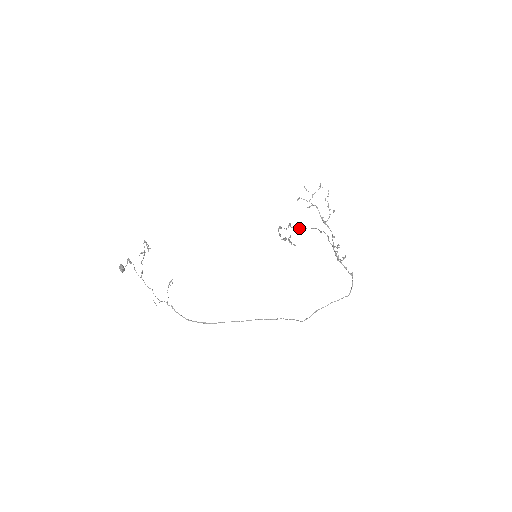
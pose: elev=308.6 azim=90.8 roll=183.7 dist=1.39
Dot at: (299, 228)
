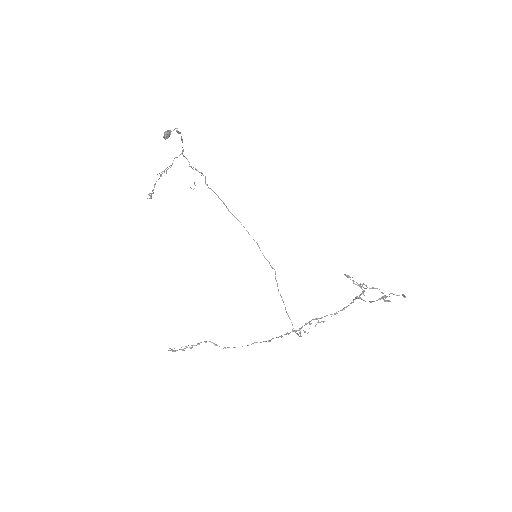
Dot at: (214, 344)
